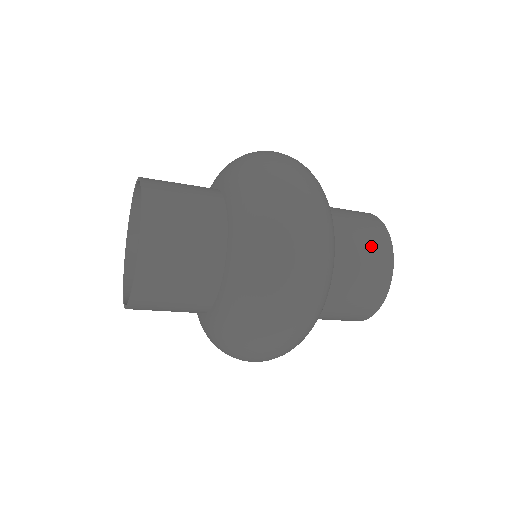
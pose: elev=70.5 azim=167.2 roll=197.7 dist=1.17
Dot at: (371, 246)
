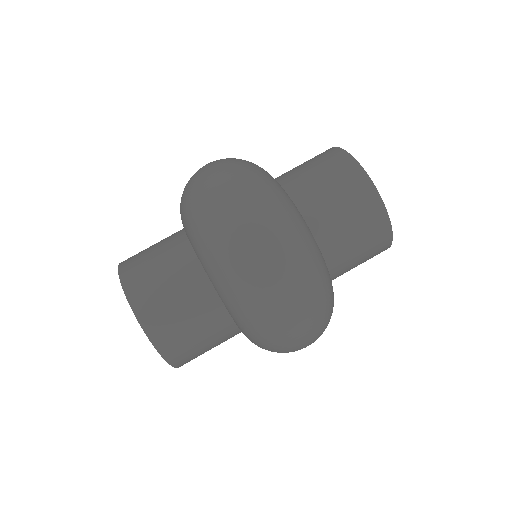
Dot at: (368, 240)
